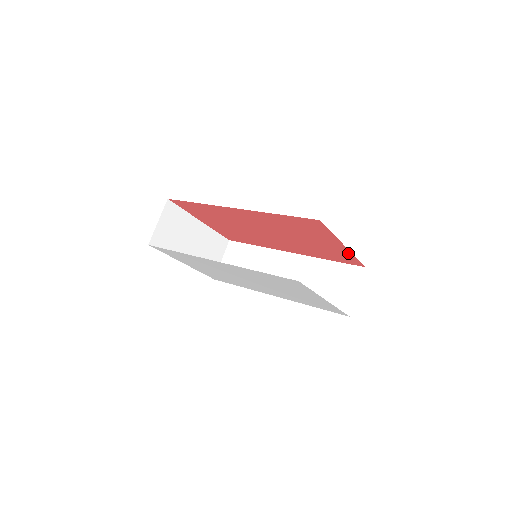
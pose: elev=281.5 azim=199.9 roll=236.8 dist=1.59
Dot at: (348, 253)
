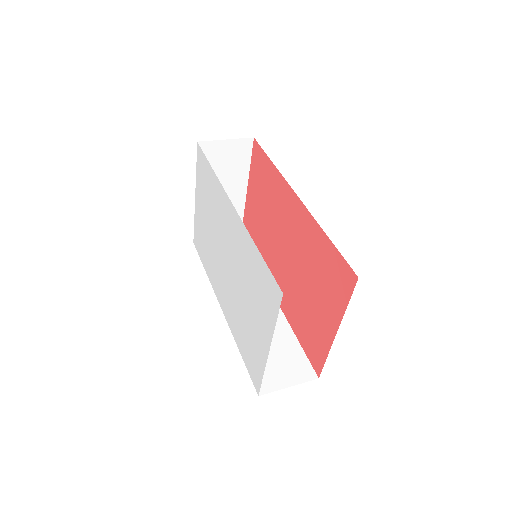
Dot at: (327, 345)
